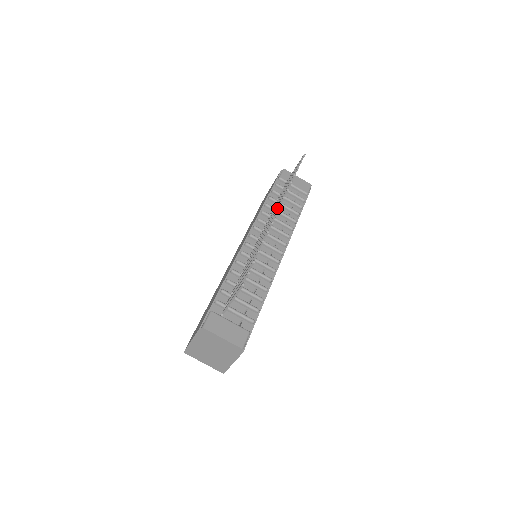
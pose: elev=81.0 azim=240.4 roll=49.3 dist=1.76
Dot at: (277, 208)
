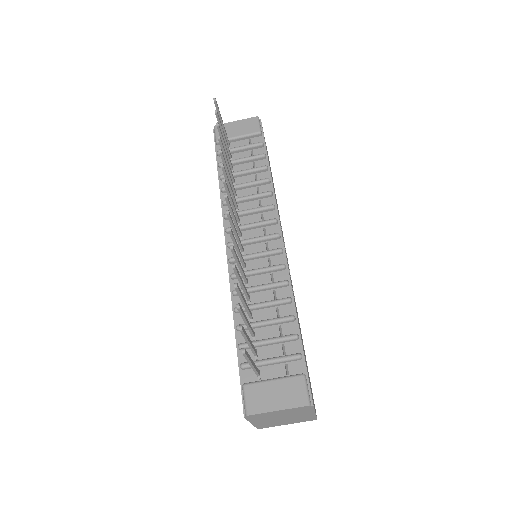
Dot at: occluded
